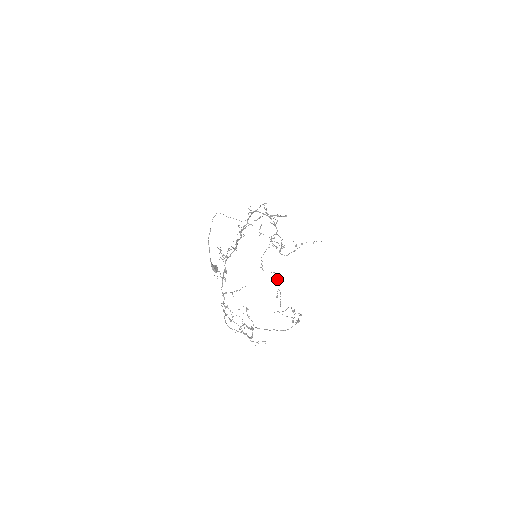
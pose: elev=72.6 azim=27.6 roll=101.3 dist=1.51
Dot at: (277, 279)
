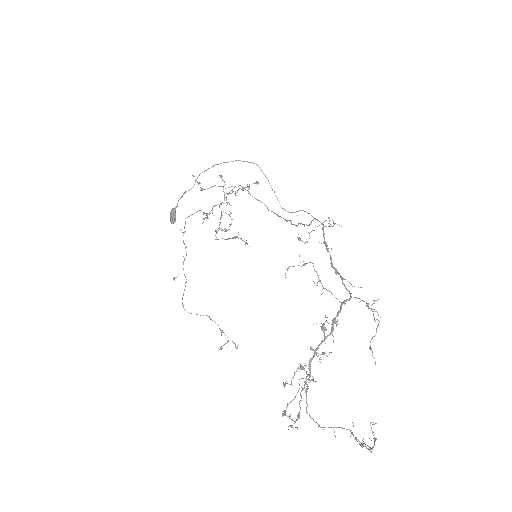
Dot at: occluded
